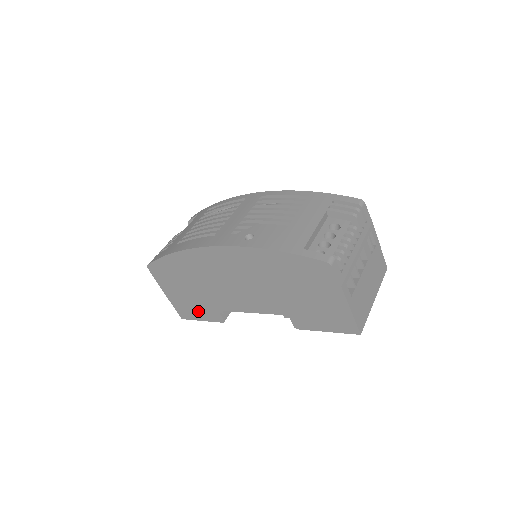
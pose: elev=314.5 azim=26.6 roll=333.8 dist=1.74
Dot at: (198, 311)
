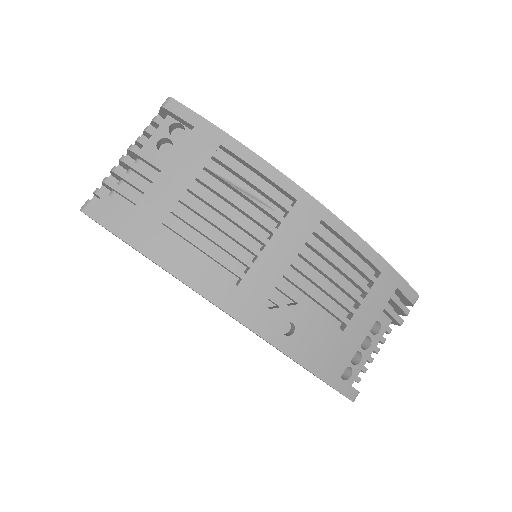
Dot at: occluded
